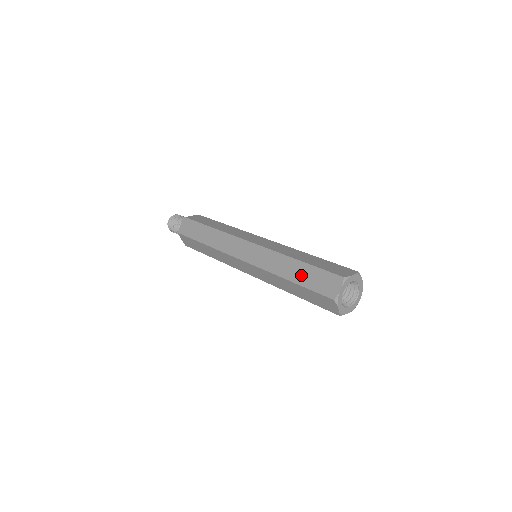
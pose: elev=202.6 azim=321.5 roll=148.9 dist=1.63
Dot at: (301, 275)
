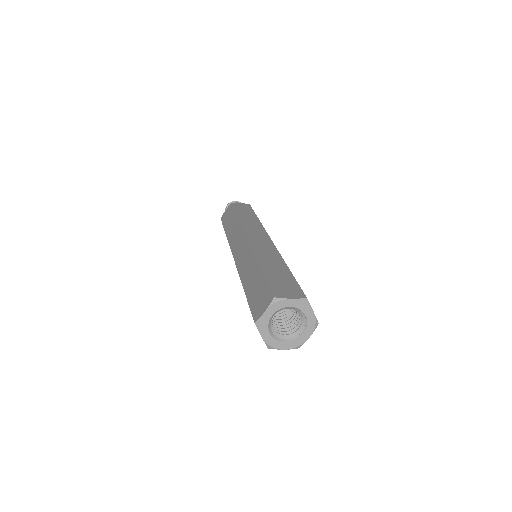
Dot at: (252, 284)
